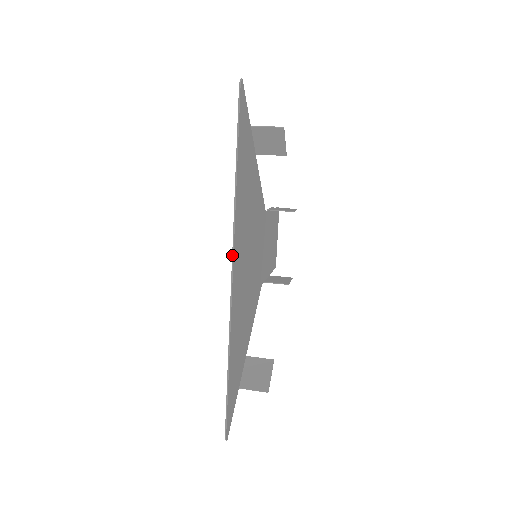
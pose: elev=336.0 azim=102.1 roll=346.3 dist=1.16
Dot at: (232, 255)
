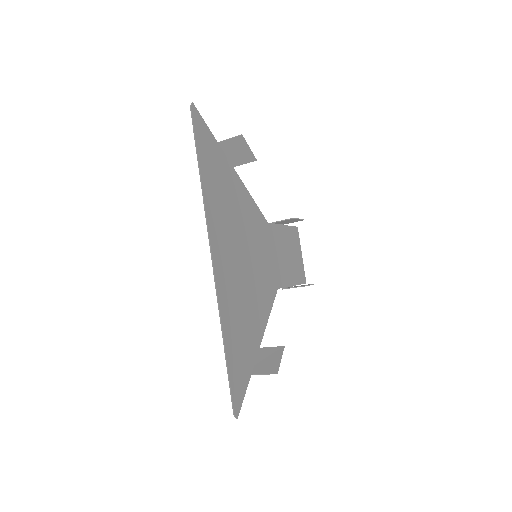
Dot at: (209, 241)
